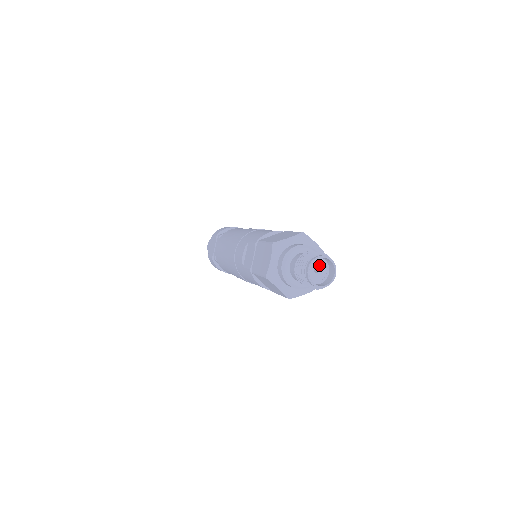
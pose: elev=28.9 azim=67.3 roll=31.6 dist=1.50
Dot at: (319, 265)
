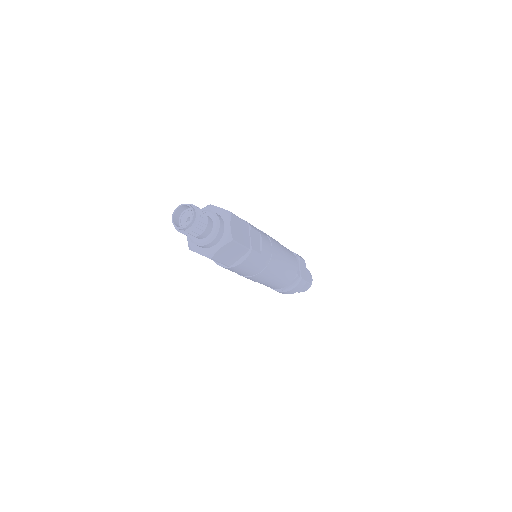
Dot at: (189, 215)
